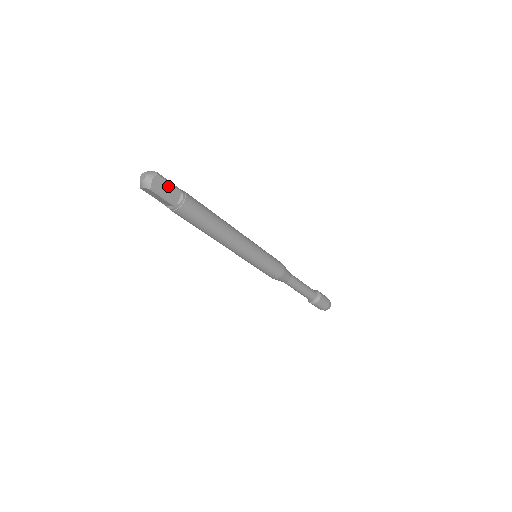
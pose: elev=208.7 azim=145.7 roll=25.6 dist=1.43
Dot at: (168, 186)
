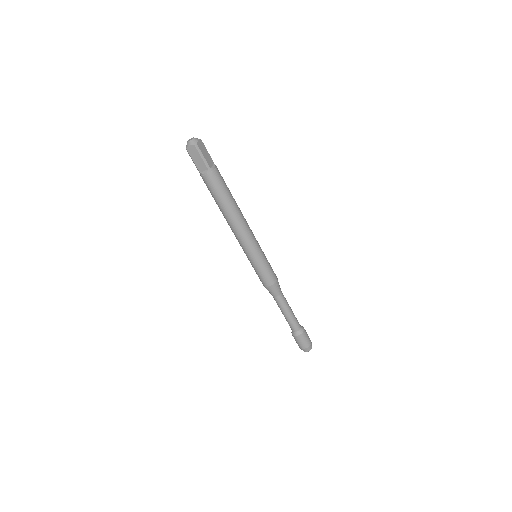
Dot at: (206, 152)
